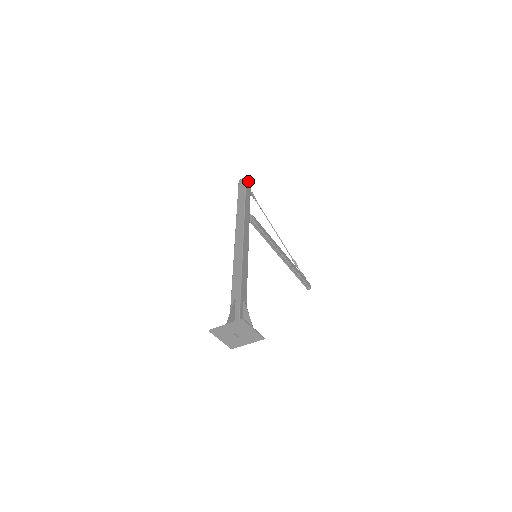
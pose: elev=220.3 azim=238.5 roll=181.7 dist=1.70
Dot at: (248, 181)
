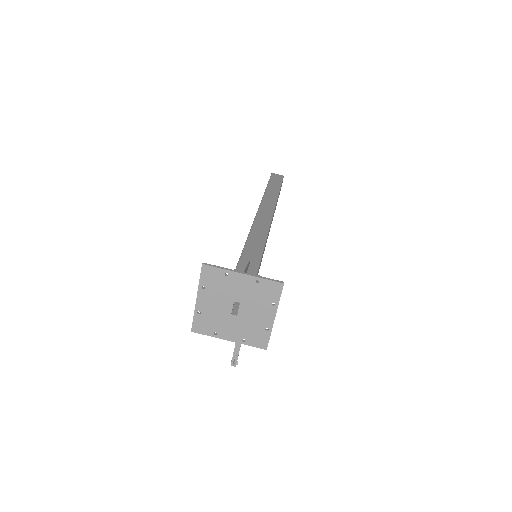
Dot at: (282, 182)
